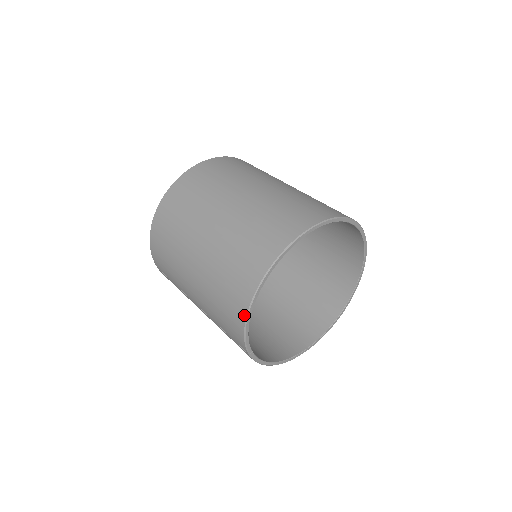
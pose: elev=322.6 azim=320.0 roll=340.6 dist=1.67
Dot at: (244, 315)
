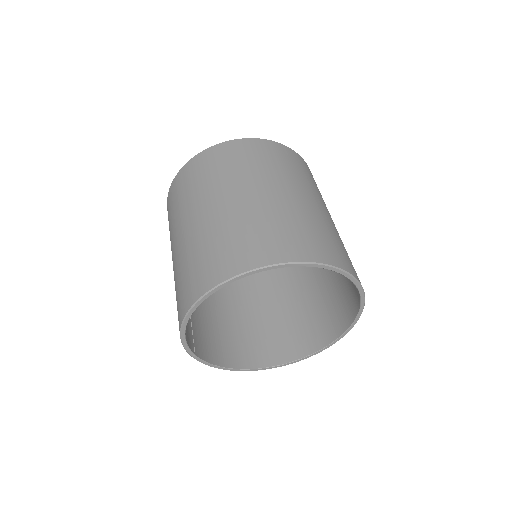
Dot at: (180, 325)
